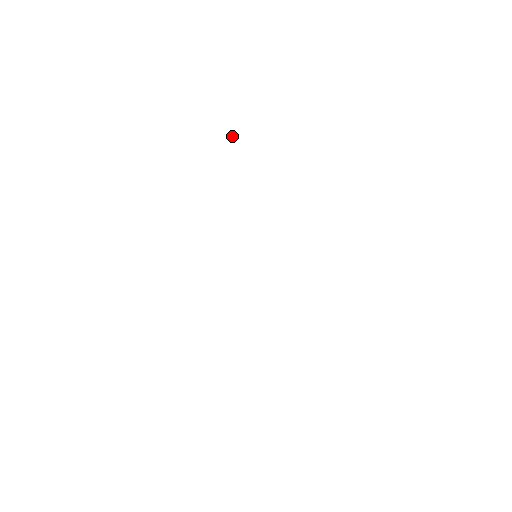
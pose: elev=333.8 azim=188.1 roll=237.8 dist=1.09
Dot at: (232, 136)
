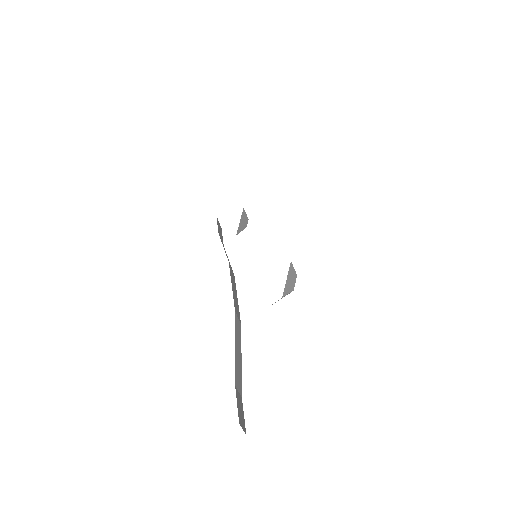
Dot at: occluded
